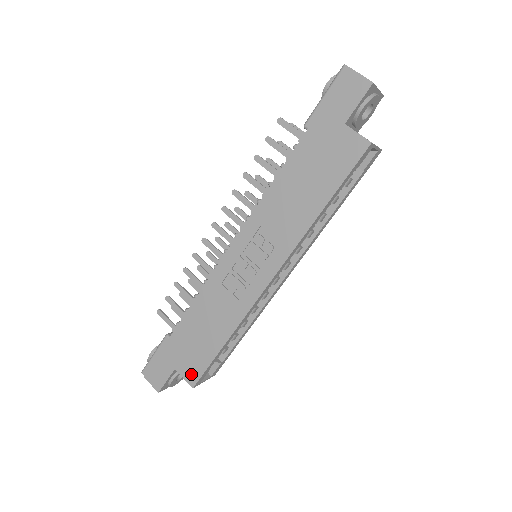
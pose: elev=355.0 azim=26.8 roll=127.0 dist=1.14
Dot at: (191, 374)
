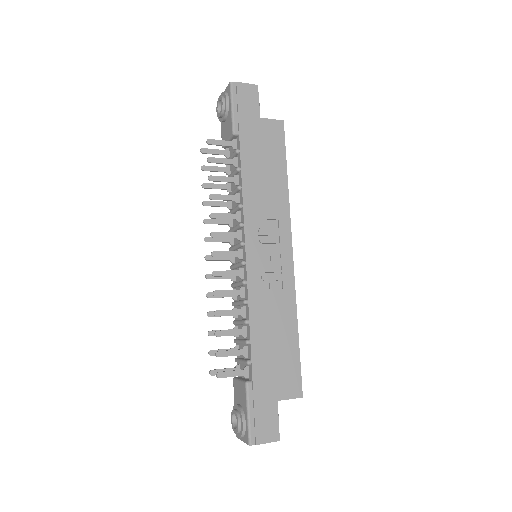
Dot at: (293, 387)
